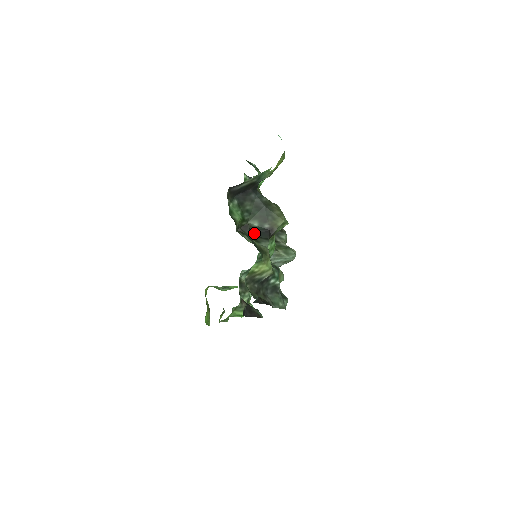
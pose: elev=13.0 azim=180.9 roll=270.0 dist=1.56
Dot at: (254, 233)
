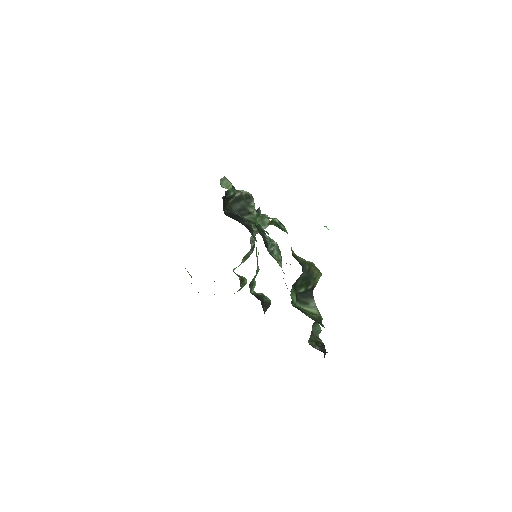
Dot at: (301, 296)
